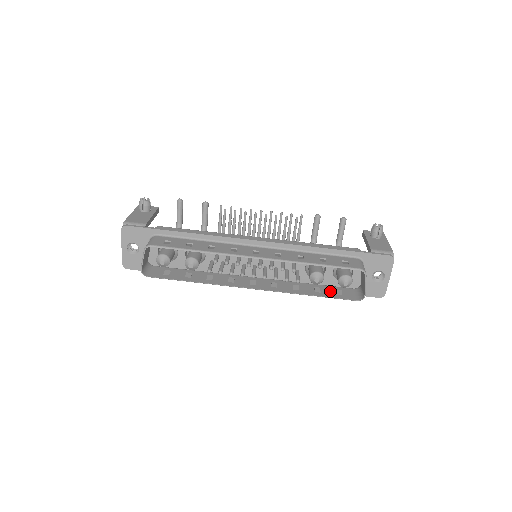
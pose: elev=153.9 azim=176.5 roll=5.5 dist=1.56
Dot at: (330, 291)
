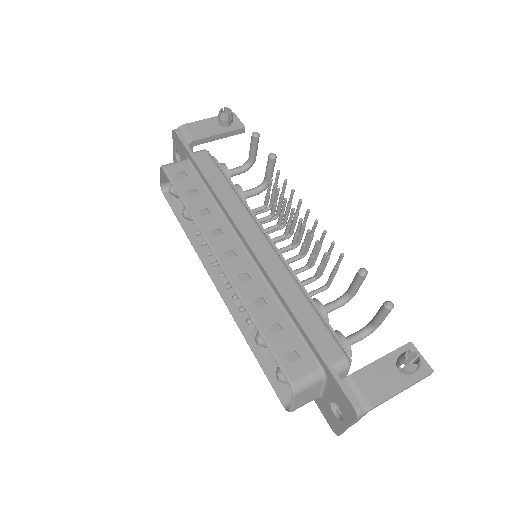
Dot at: occluded
